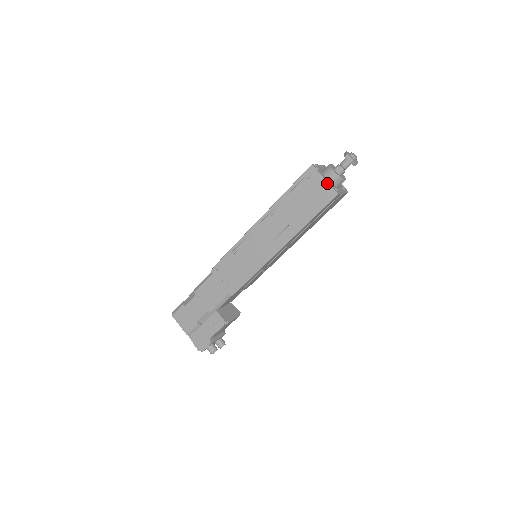
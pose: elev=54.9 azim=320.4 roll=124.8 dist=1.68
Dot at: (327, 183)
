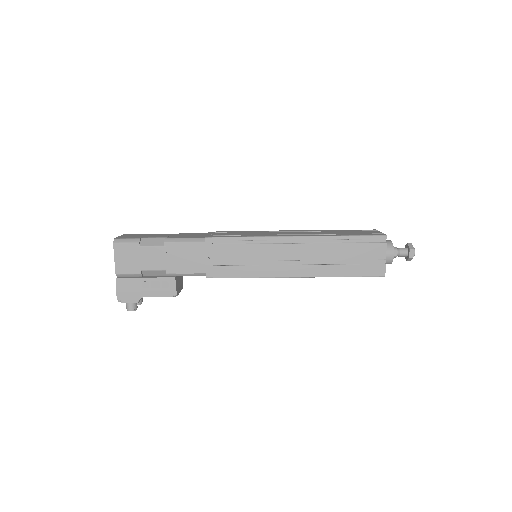
Dot at: (384, 260)
